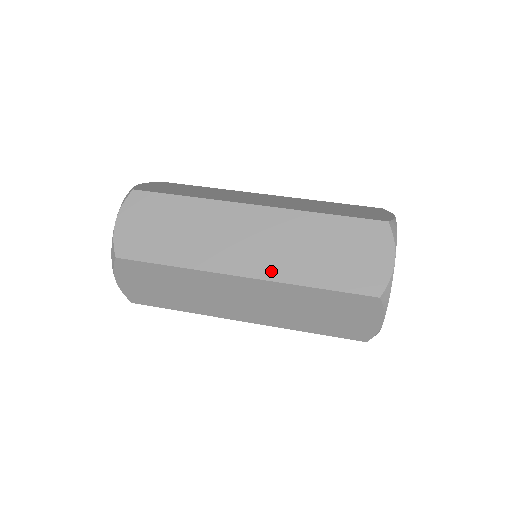
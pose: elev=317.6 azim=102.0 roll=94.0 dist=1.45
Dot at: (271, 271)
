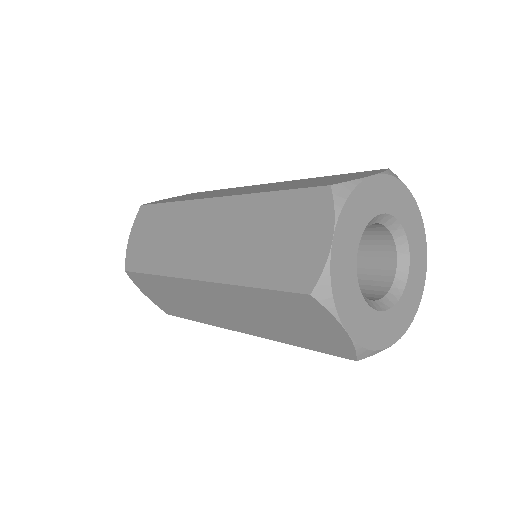
Dot at: (241, 193)
